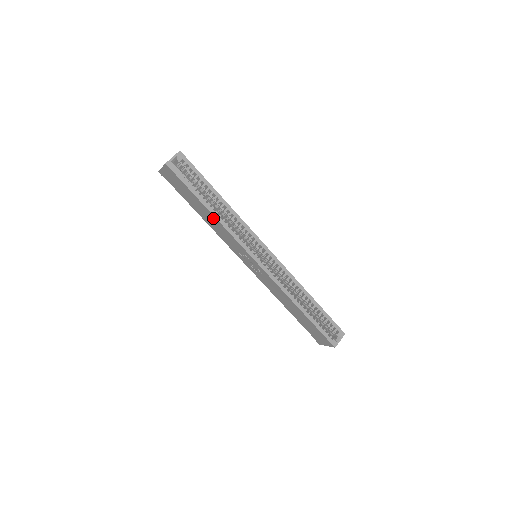
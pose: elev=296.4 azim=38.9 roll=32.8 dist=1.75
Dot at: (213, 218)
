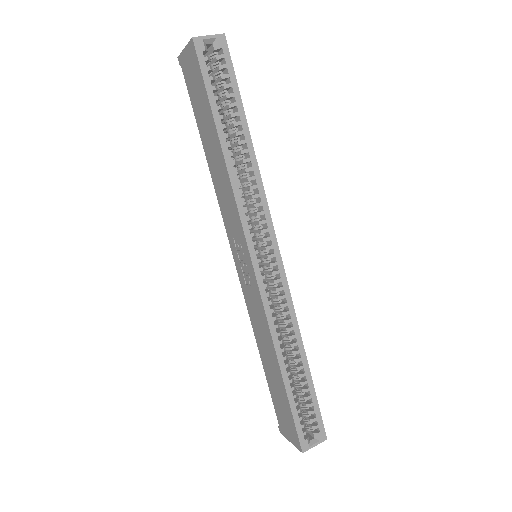
Dot at: (222, 162)
